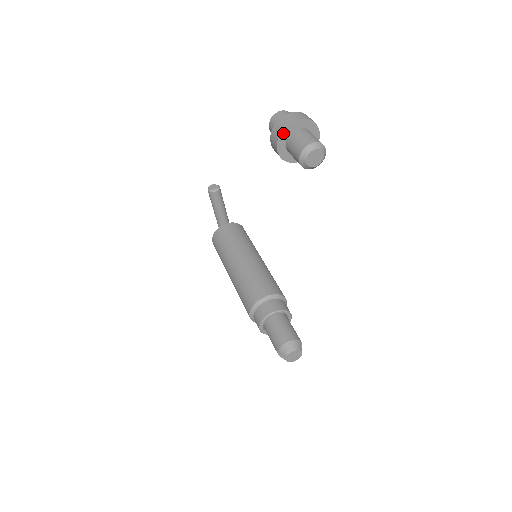
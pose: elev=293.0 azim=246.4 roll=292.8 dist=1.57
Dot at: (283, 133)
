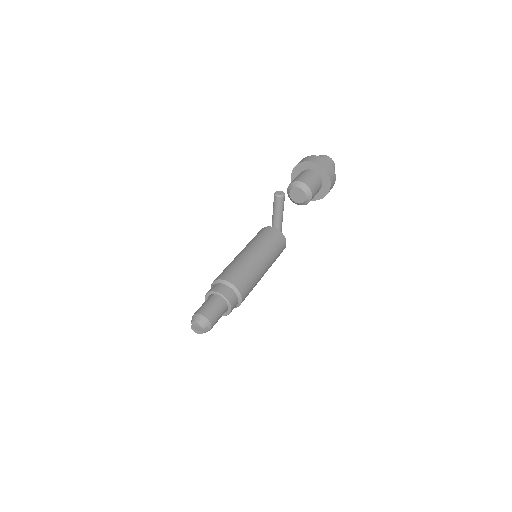
Dot at: (299, 166)
